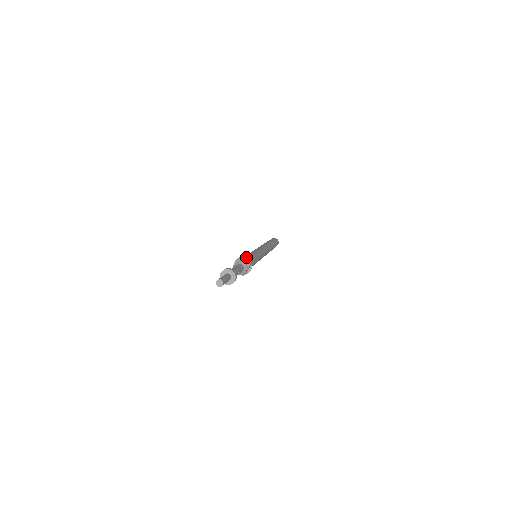
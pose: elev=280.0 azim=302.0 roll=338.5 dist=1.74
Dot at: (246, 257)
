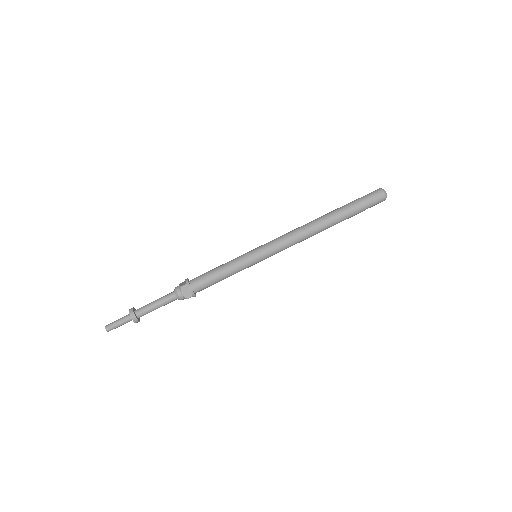
Dot at: (190, 289)
